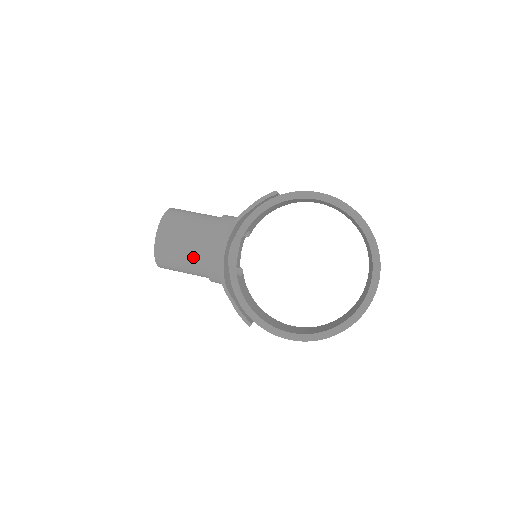
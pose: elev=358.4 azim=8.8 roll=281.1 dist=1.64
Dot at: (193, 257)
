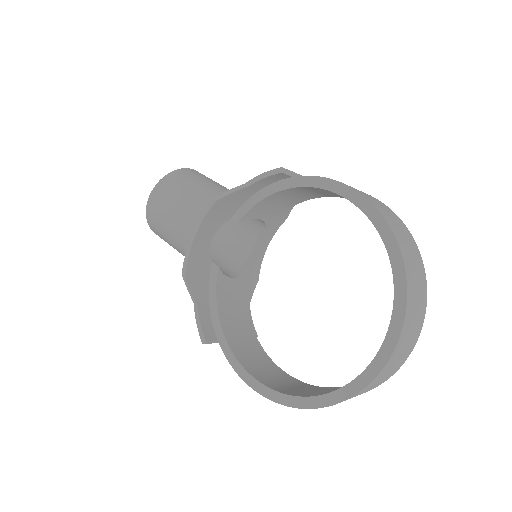
Dot at: (175, 232)
